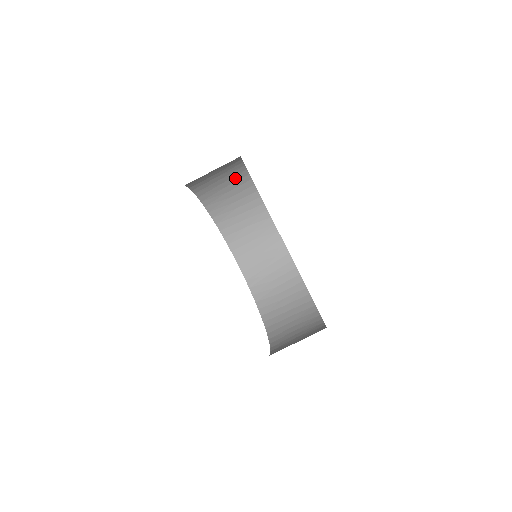
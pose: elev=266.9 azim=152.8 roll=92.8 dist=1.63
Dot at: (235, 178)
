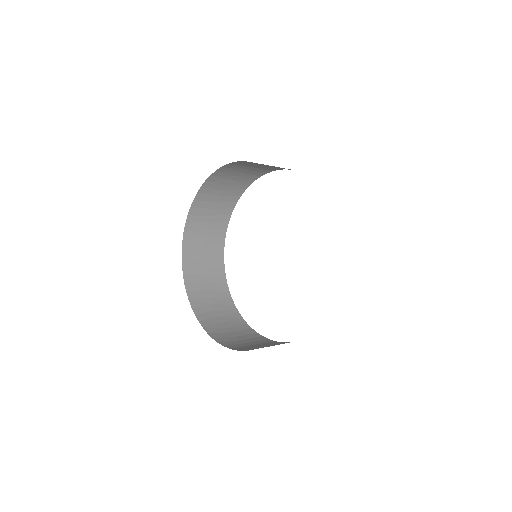
Dot at: (217, 226)
